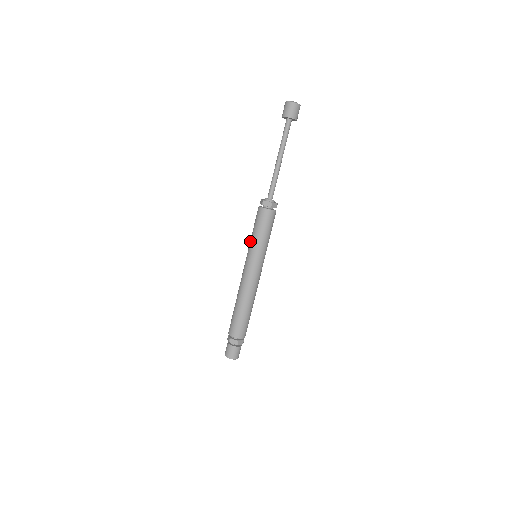
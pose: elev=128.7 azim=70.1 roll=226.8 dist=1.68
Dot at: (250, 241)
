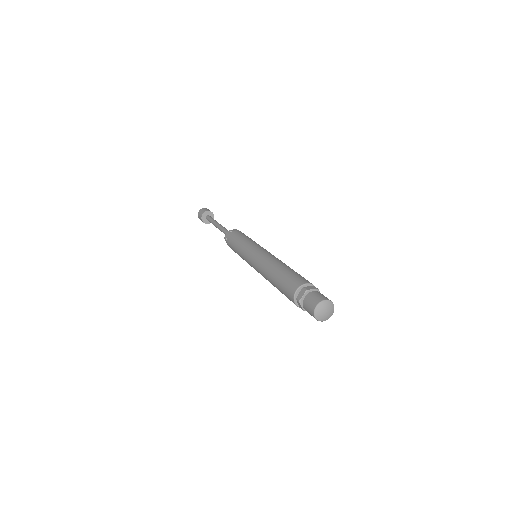
Dot at: (241, 247)
